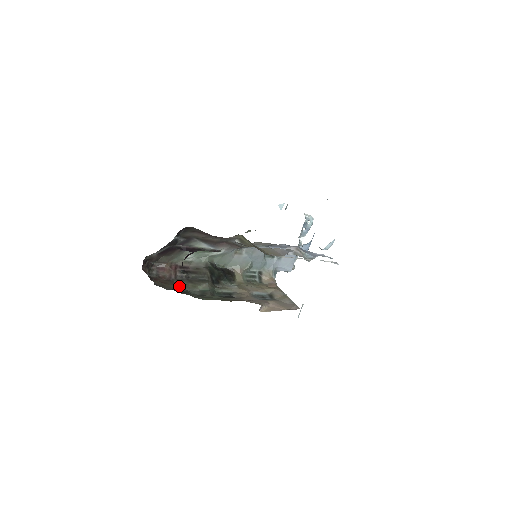
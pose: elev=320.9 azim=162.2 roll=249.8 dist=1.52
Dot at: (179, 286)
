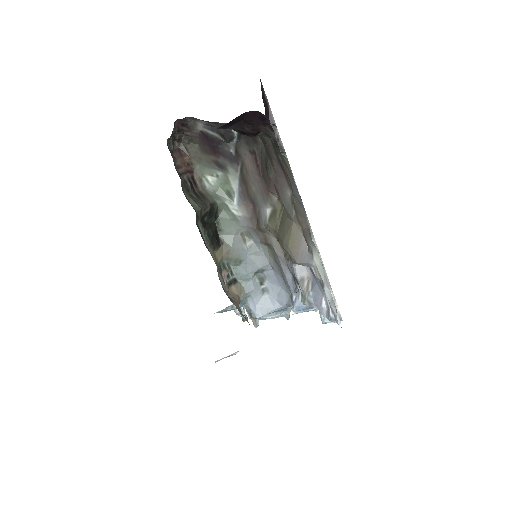
Dot at: occluded
